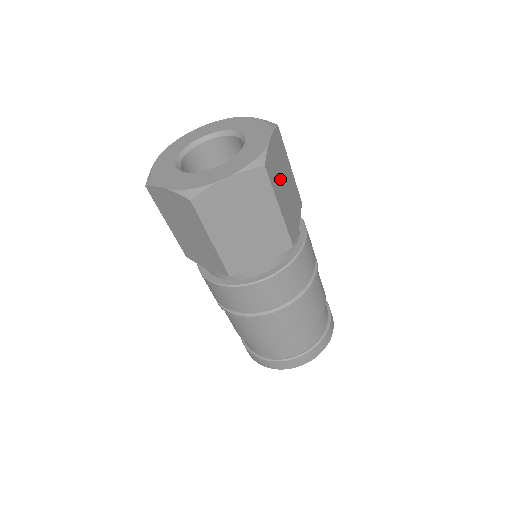
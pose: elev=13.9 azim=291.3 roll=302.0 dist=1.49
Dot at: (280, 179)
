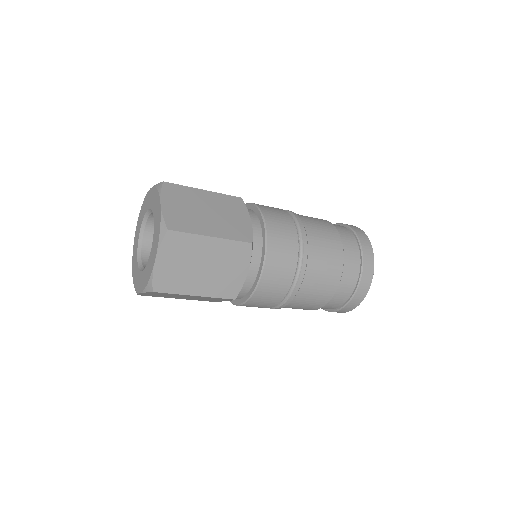
Dot at: (189, 272)
